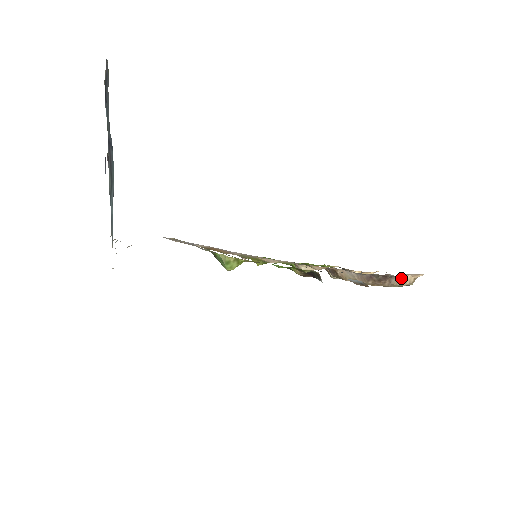
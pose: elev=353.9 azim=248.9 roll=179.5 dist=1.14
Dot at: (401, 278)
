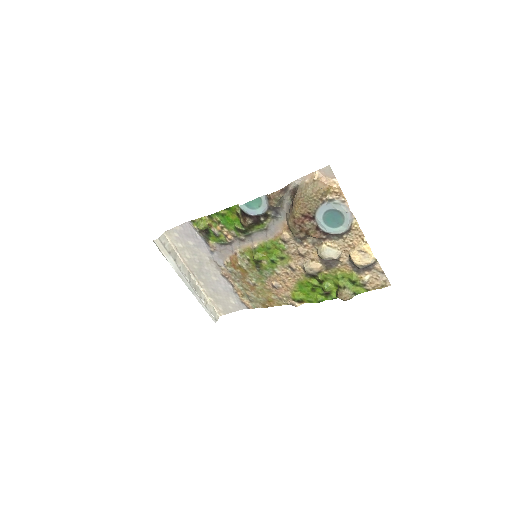
Dot at: (303, 185)
